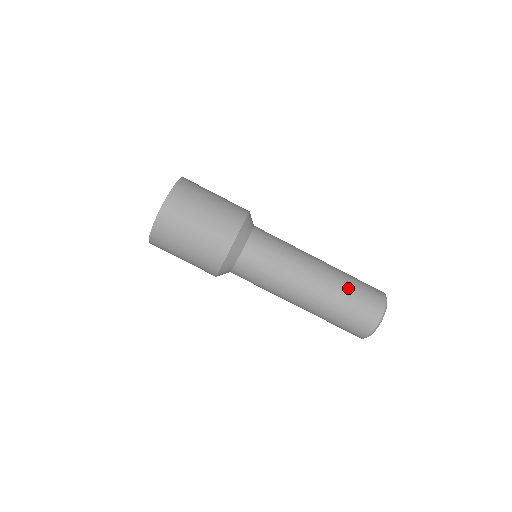
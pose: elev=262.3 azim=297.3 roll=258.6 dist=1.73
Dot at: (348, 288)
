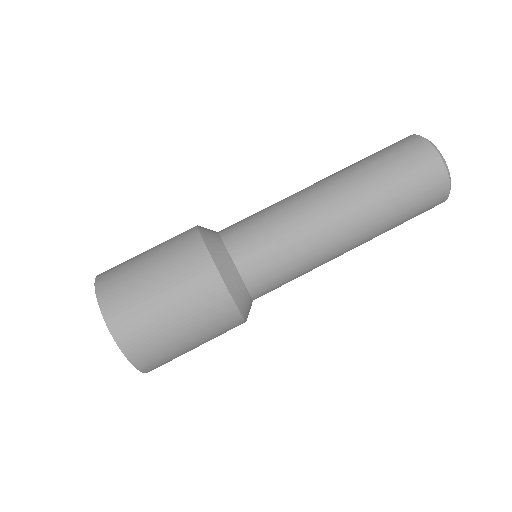
Dot at: (386, 188)
